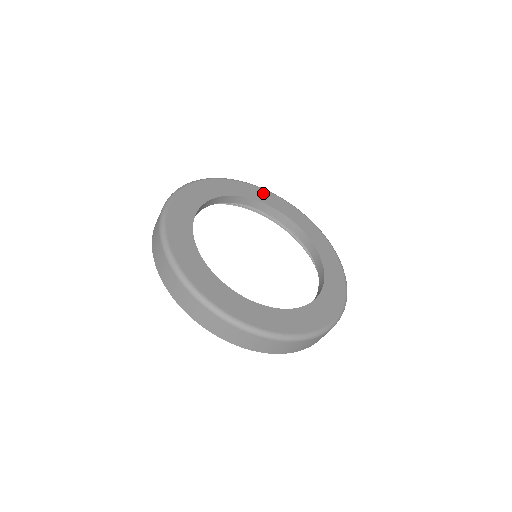
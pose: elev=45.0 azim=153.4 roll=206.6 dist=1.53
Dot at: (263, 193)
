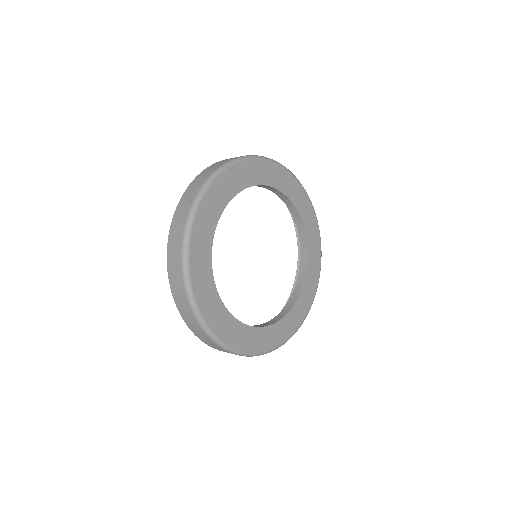
Dot at: (264, 168)
